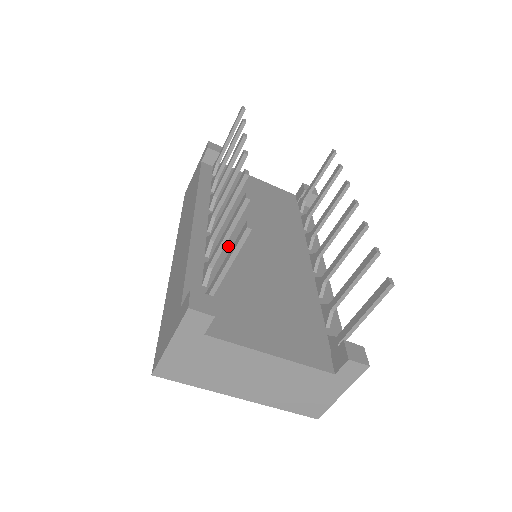
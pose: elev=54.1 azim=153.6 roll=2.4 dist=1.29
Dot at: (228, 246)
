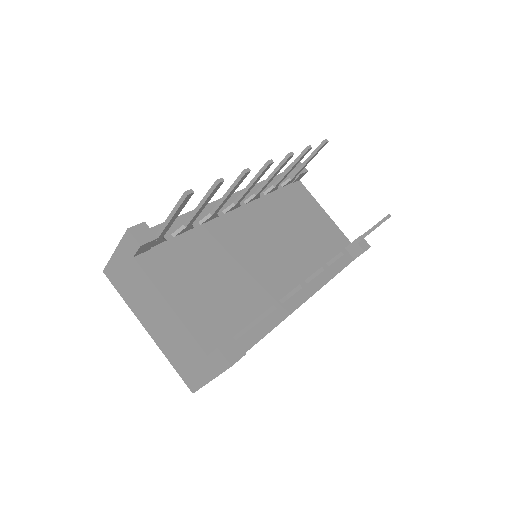
Dot at: (228, 229)
